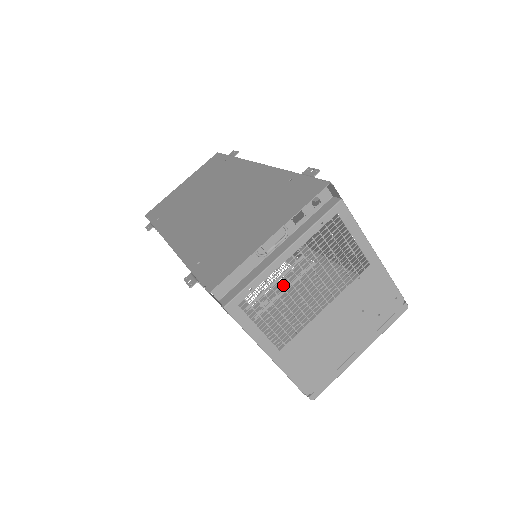
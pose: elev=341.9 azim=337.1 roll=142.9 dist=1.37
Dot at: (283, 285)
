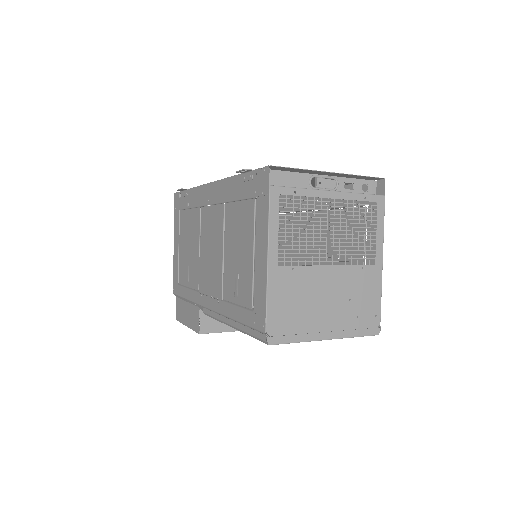
Dot at: occluded
